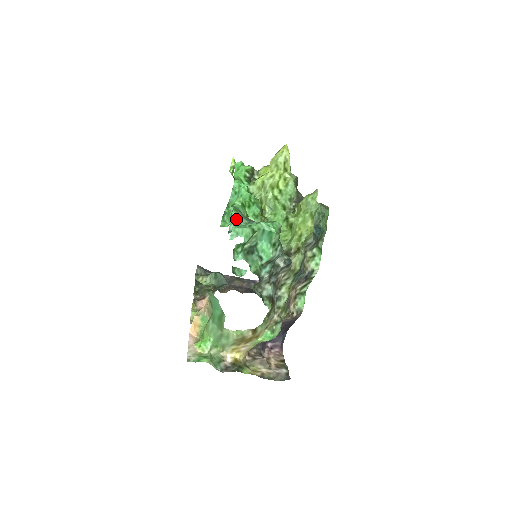
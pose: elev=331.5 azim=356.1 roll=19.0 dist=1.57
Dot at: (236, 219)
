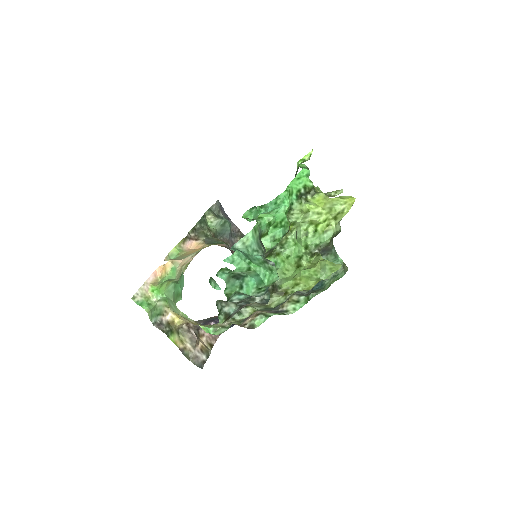
Dot at: (248, 240)
